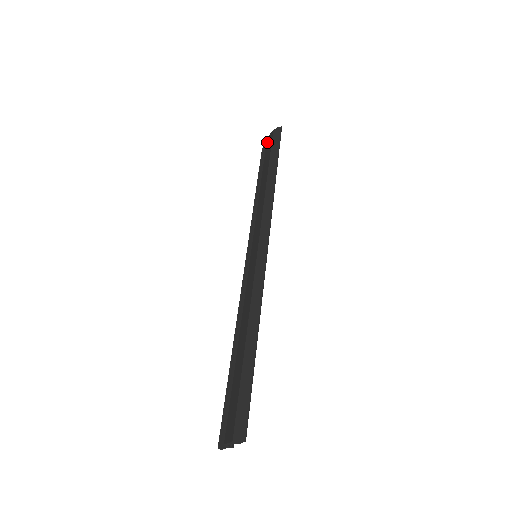
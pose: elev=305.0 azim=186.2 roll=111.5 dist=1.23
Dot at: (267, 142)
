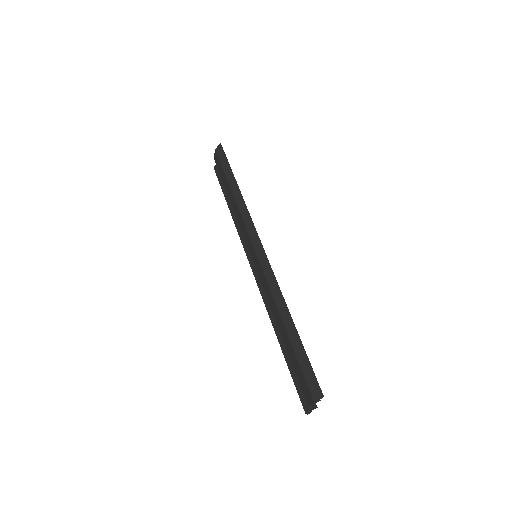
Dot at: (215, 162)
